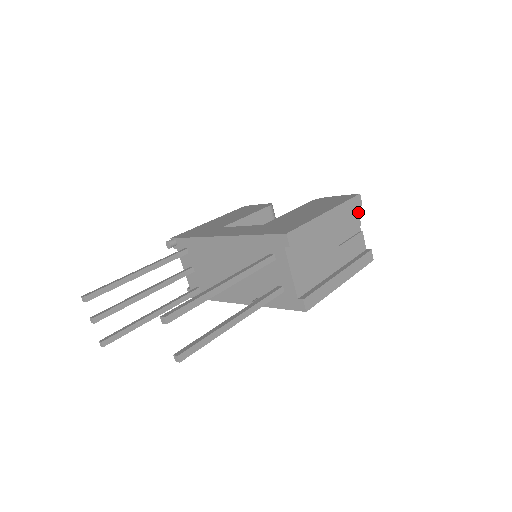
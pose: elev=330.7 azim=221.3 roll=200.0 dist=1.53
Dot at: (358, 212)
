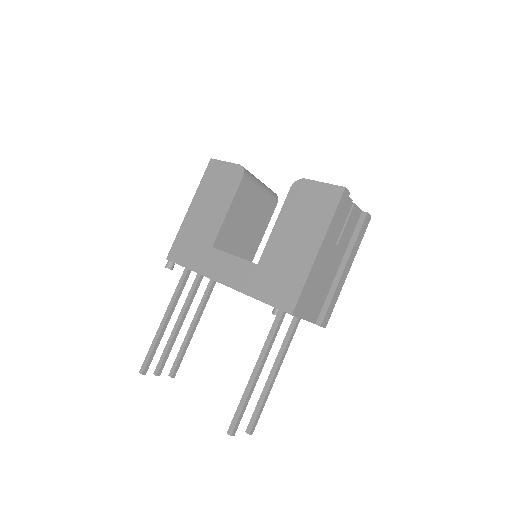
Dot at: occluded
